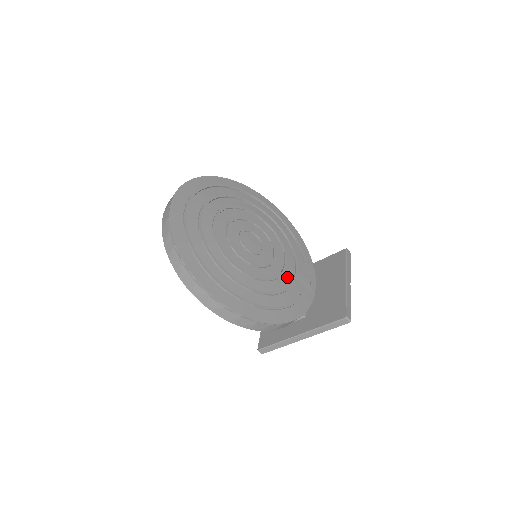
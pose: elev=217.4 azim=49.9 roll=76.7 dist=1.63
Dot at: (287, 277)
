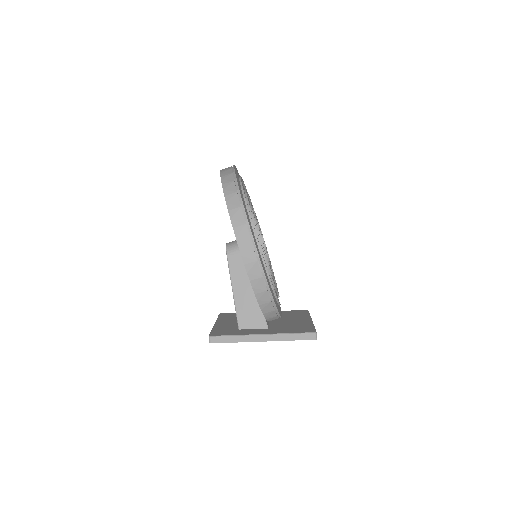
Dot at: occluded
